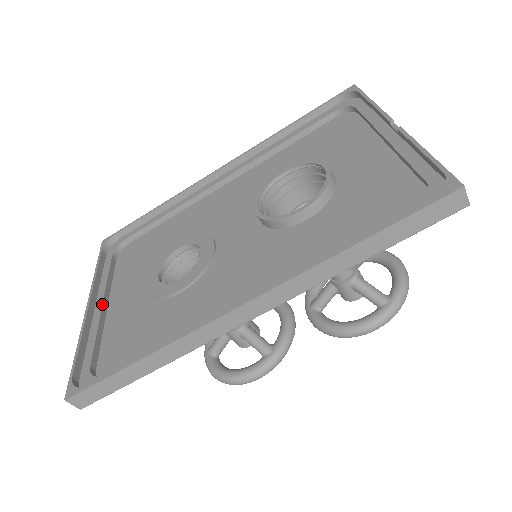
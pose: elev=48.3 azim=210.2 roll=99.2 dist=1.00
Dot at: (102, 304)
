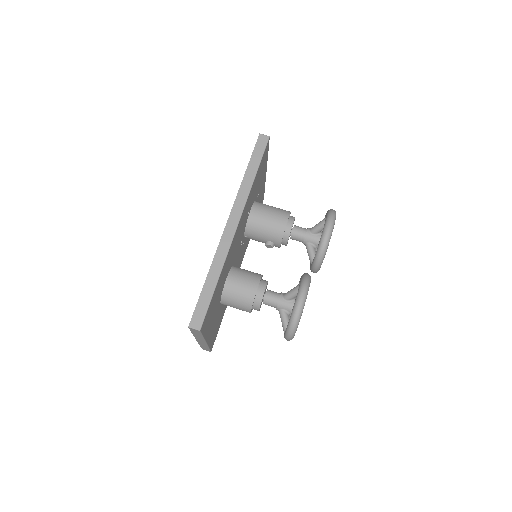
Dot at: occluded
